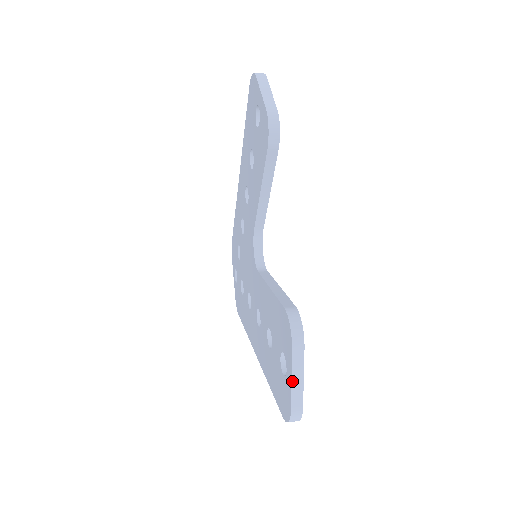
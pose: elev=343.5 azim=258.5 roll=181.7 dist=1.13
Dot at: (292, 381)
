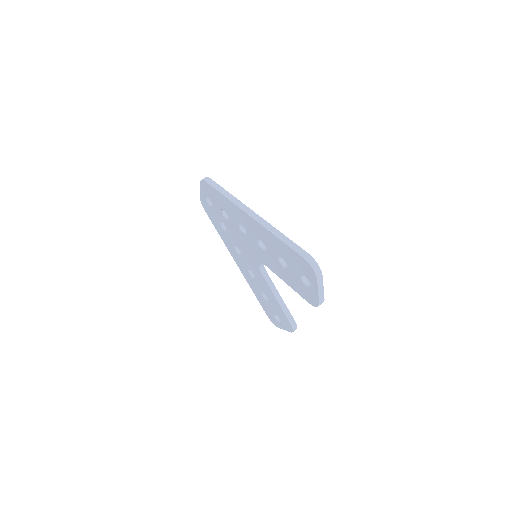
Dot at: occluded
